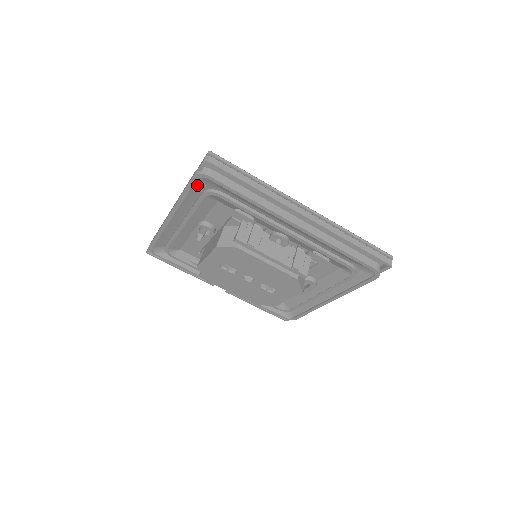
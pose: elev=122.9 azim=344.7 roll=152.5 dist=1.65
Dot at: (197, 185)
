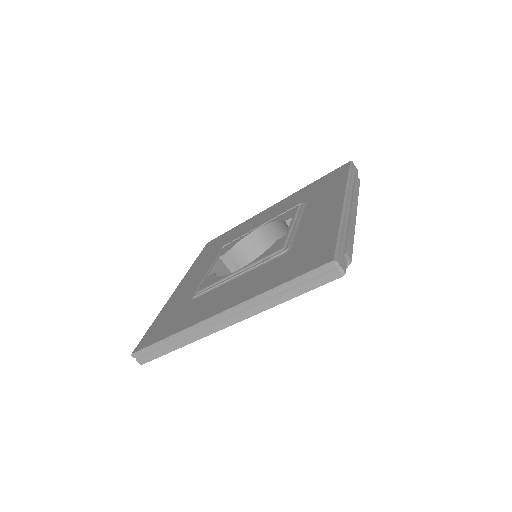
Dot at: occluded
